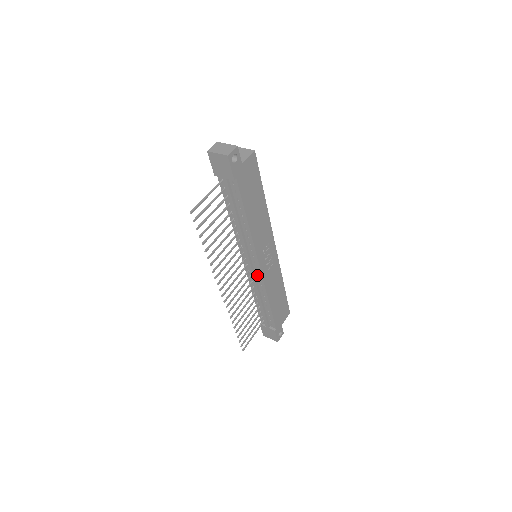
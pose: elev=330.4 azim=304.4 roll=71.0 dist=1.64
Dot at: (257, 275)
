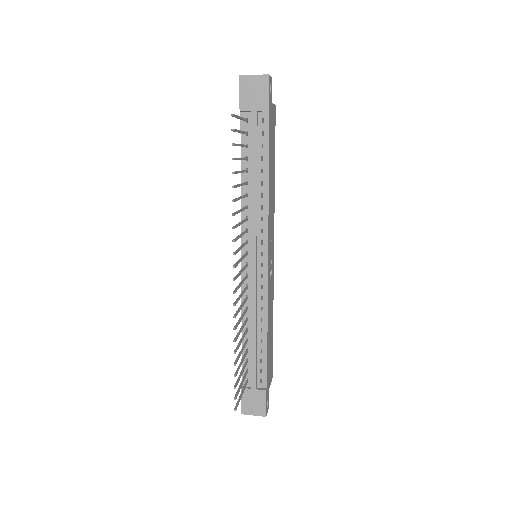
Dot at: (259, 279)
